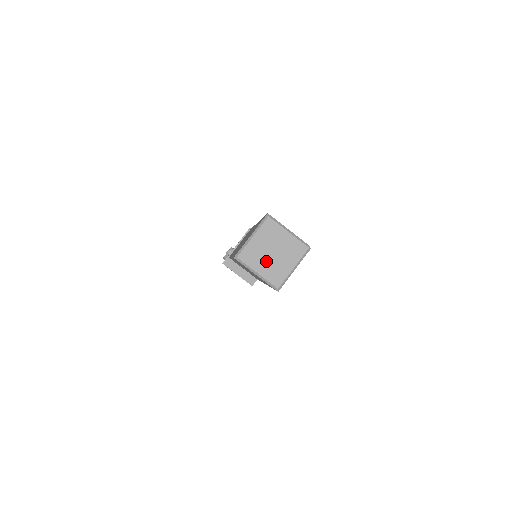
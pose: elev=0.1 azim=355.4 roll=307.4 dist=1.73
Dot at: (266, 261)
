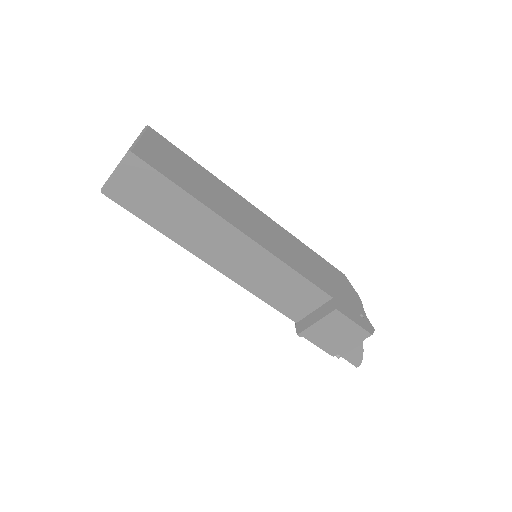
Dot at: occluded
